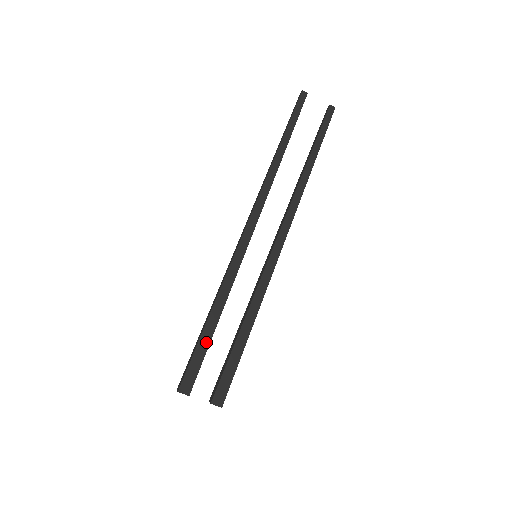
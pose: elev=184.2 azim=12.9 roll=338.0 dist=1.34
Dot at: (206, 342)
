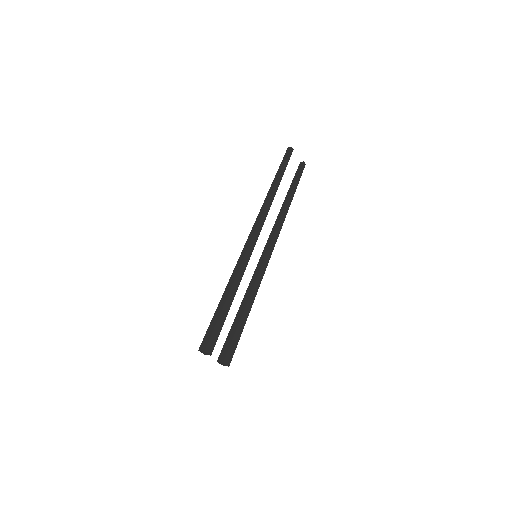
Dot at: (225, 315)
